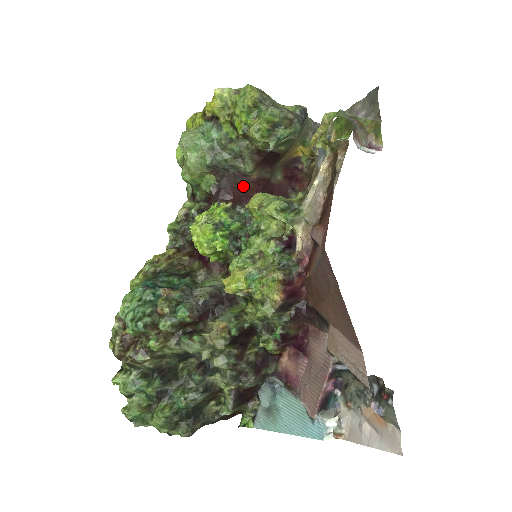
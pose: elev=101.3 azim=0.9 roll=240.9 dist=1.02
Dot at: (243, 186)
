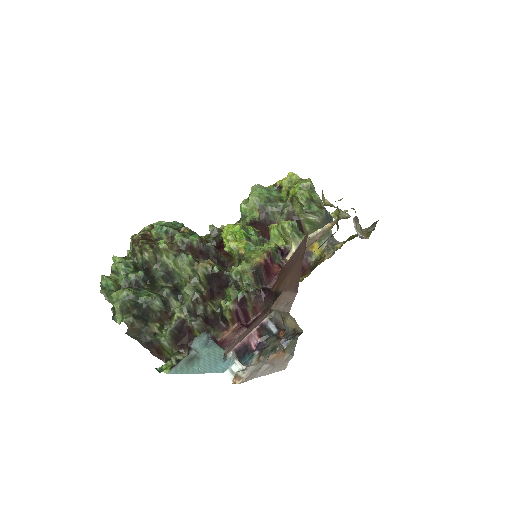
Dot at: occluded
